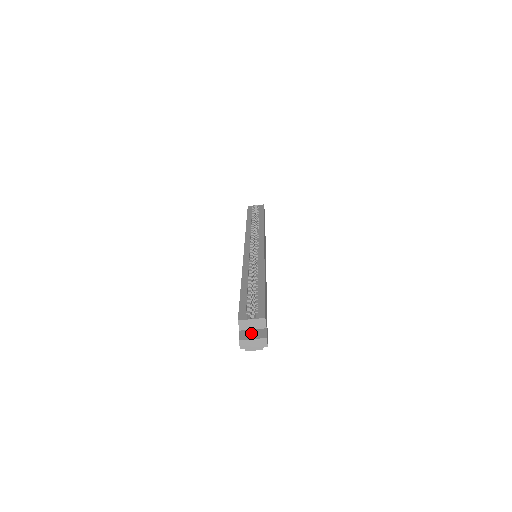
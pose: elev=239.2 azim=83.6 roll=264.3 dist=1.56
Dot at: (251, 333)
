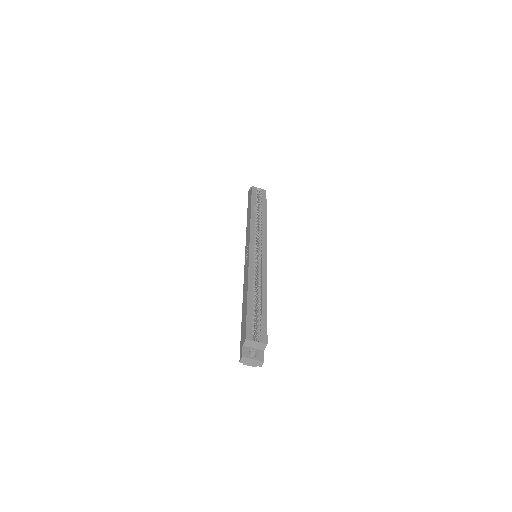
Dot at: (251, 351)
